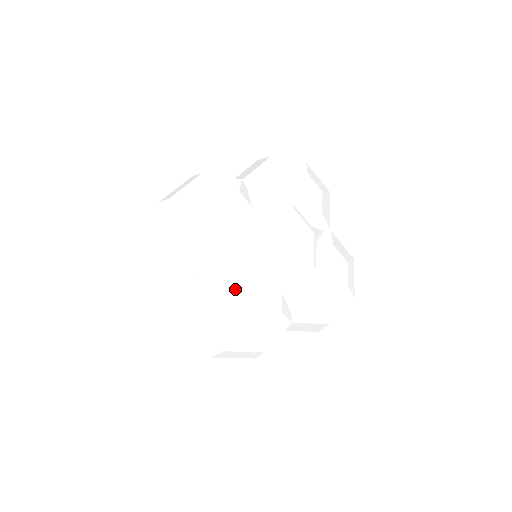
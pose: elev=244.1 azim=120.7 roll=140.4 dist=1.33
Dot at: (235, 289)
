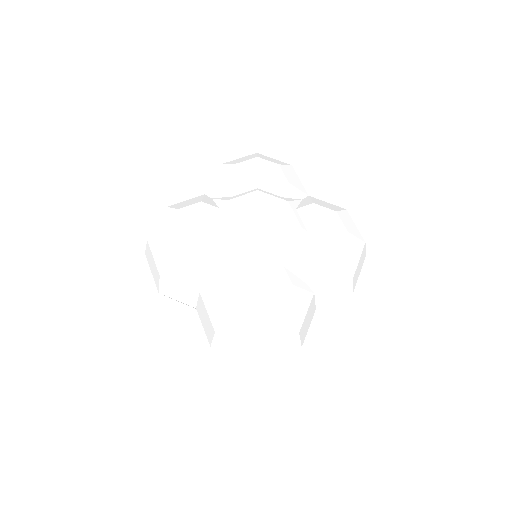
Dot at: (237, 284)
